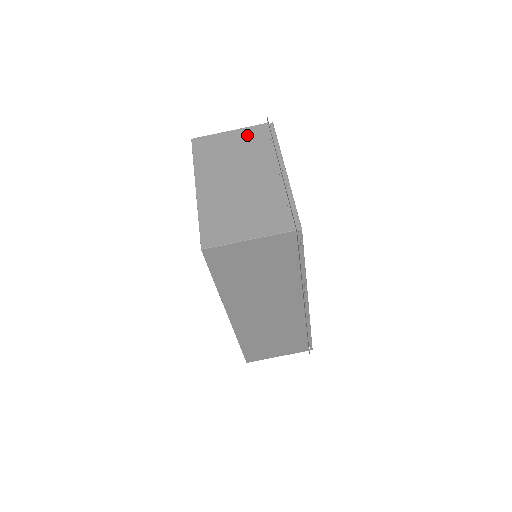
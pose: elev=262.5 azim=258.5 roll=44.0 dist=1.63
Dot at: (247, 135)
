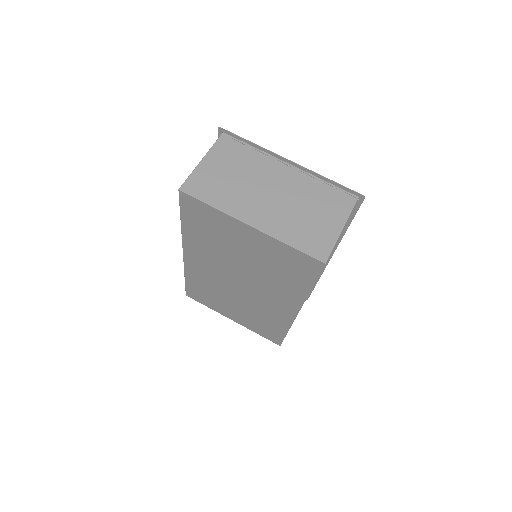
Dot at: (222, 154)
